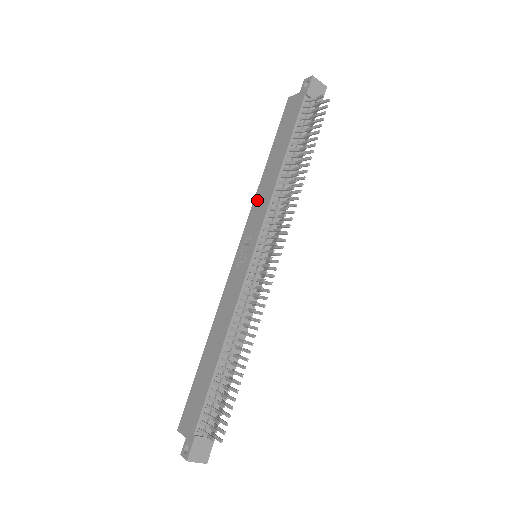
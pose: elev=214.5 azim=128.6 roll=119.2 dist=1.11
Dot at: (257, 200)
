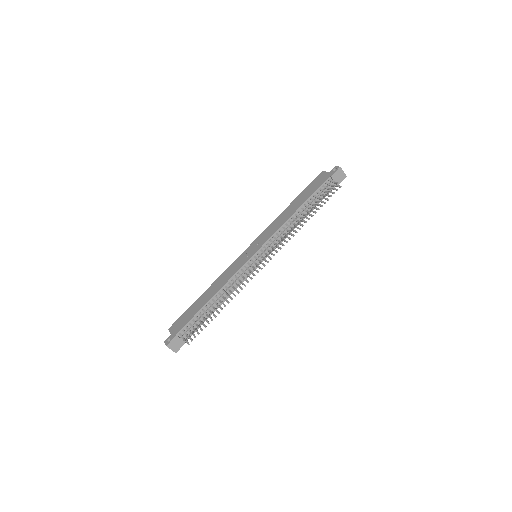
Dot at: (273, 224)
